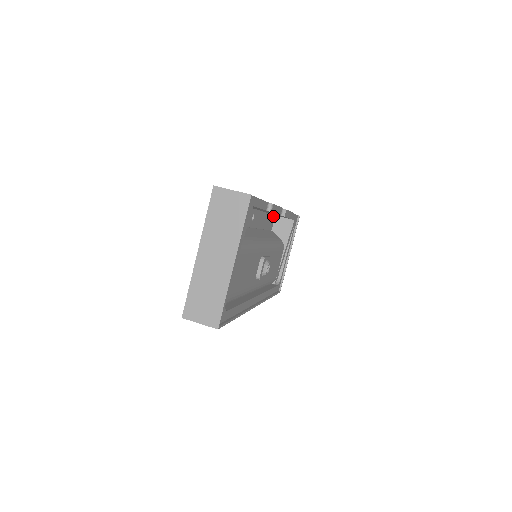
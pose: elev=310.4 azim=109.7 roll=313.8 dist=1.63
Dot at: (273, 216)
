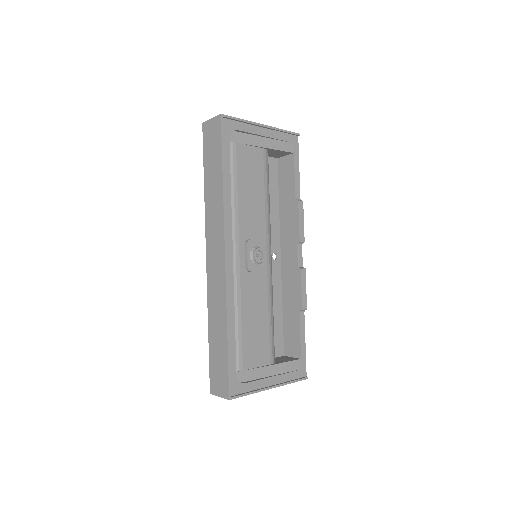
Dot at: (282, 347)
